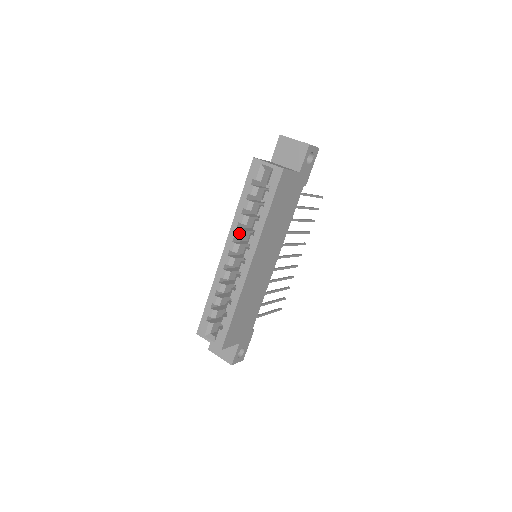
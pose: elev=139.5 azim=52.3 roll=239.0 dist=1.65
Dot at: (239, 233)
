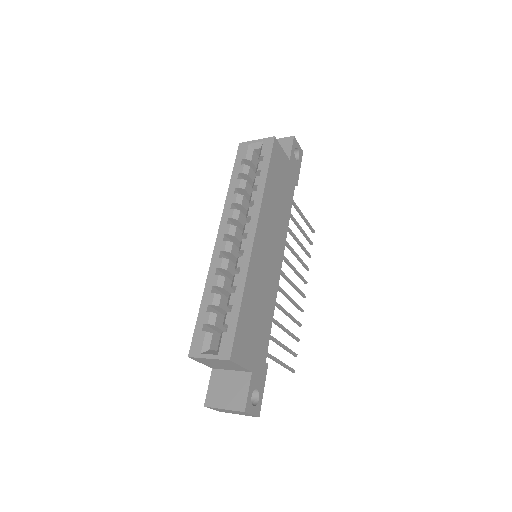
Dot at: (234, 213)
